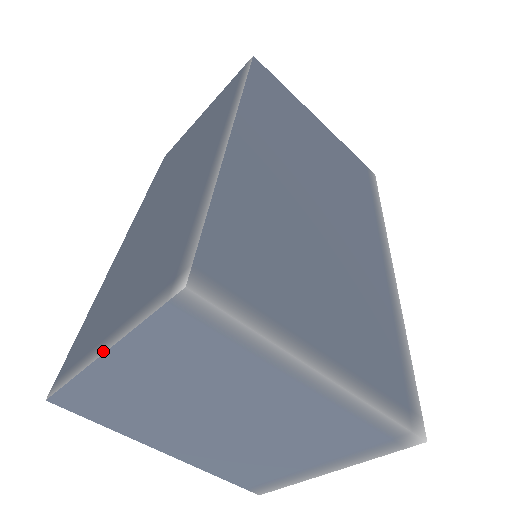
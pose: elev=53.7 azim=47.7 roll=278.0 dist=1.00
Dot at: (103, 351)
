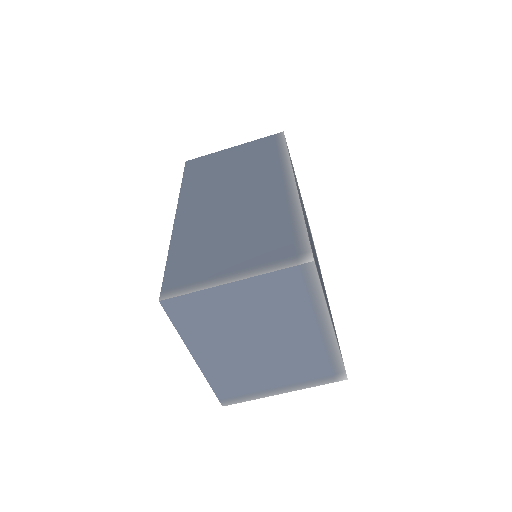
Dot at: (233, 280)
